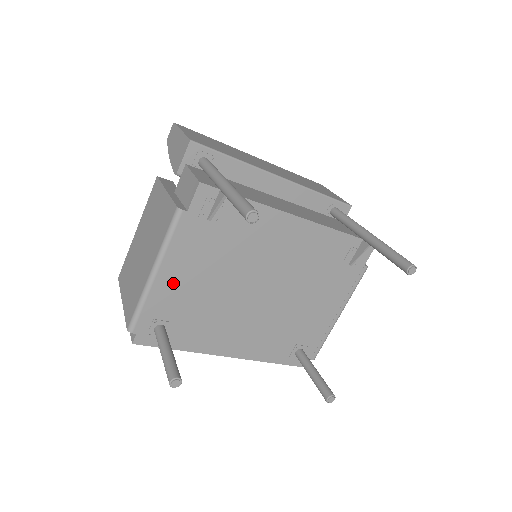
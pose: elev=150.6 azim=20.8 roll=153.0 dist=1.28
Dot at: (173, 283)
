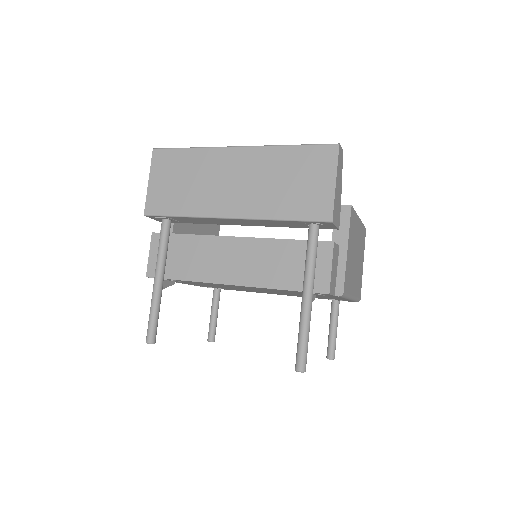
Dot at: occluded
